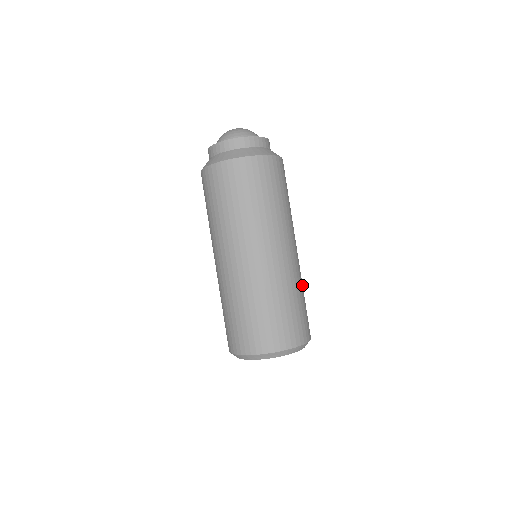
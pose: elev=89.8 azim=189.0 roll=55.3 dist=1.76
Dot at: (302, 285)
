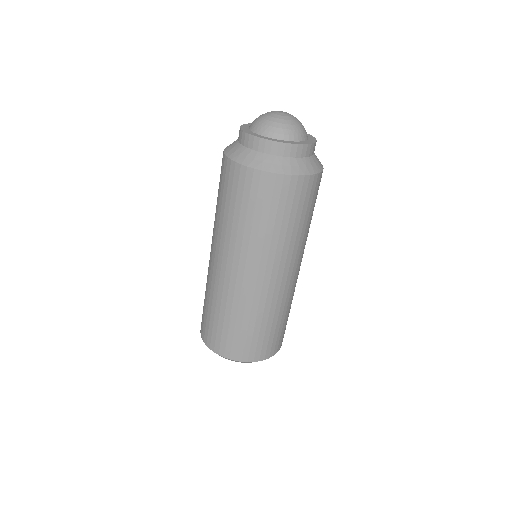
Dot at: occluded
